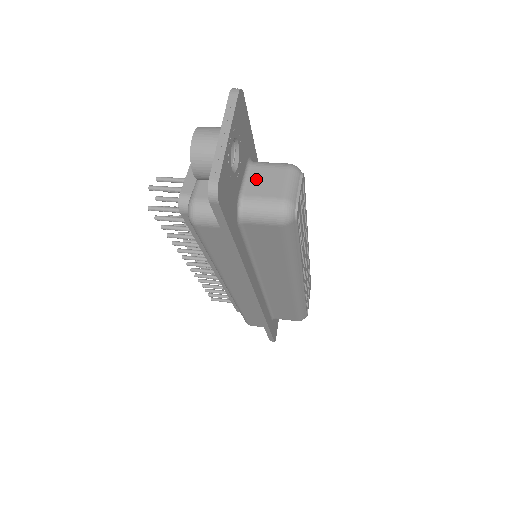
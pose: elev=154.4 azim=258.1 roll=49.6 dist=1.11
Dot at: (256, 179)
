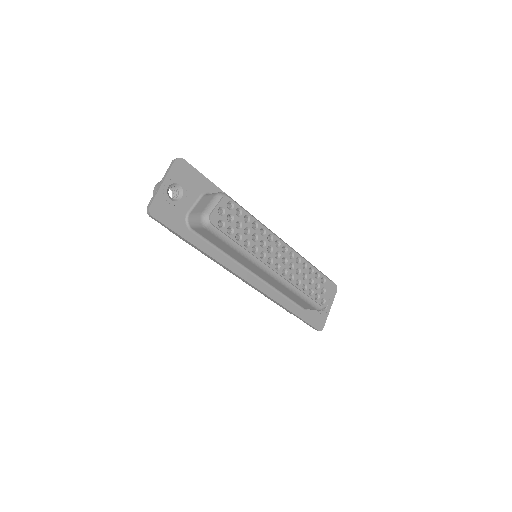
Dot at: (200, 204)
